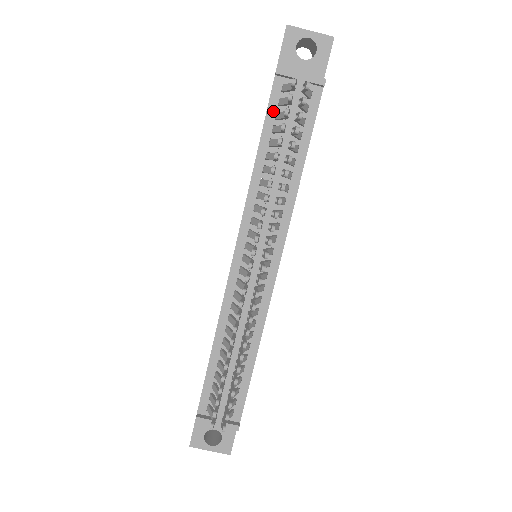
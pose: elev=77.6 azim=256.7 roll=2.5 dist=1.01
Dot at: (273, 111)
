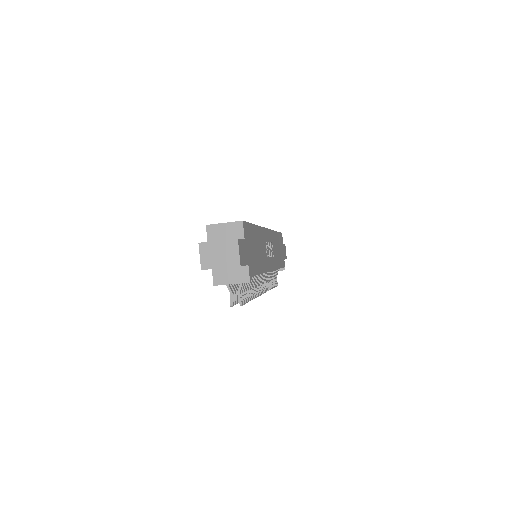
Dot at: occluded
